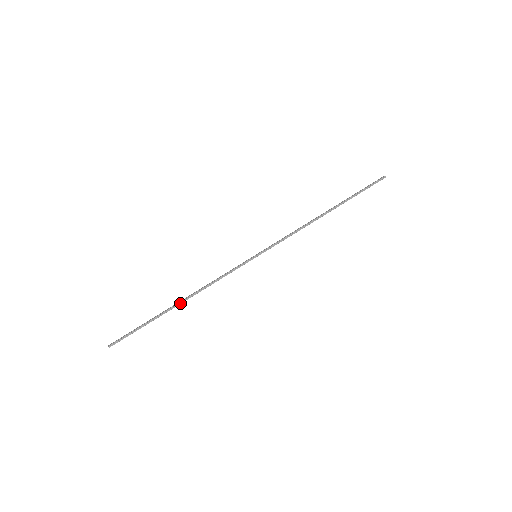
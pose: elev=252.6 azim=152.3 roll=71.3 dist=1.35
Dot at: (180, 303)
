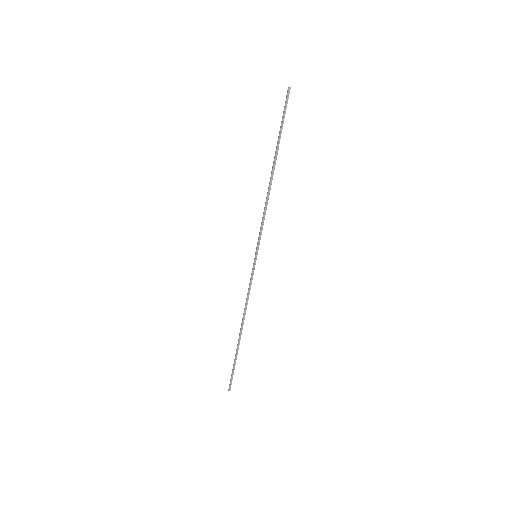
Dot at: (241, 332)
